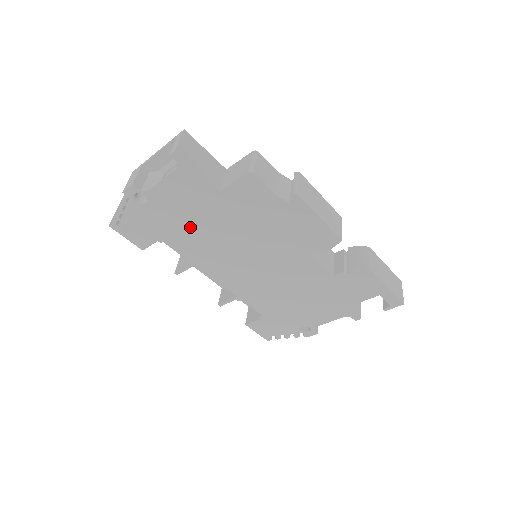
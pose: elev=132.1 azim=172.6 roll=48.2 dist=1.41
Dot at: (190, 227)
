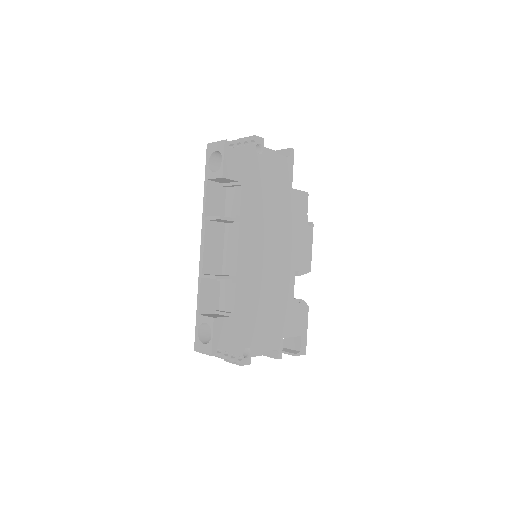
Dot at: (263, 192)
